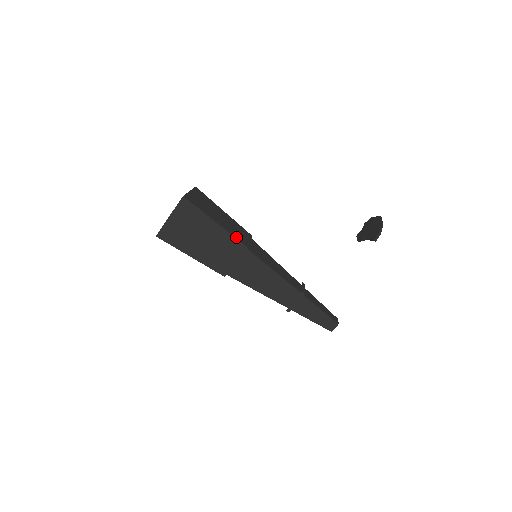
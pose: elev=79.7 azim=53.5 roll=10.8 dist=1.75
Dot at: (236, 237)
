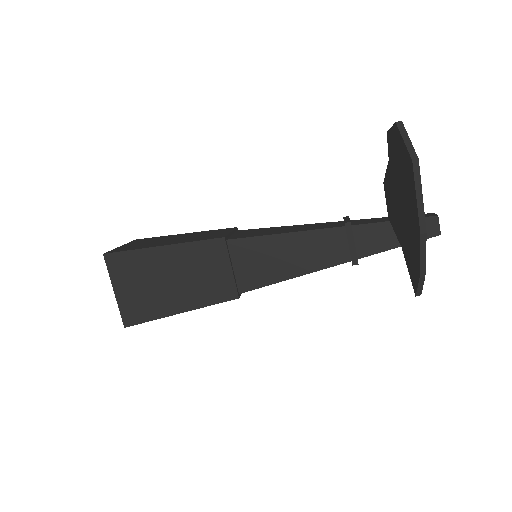
Dot at: (216, 300)
